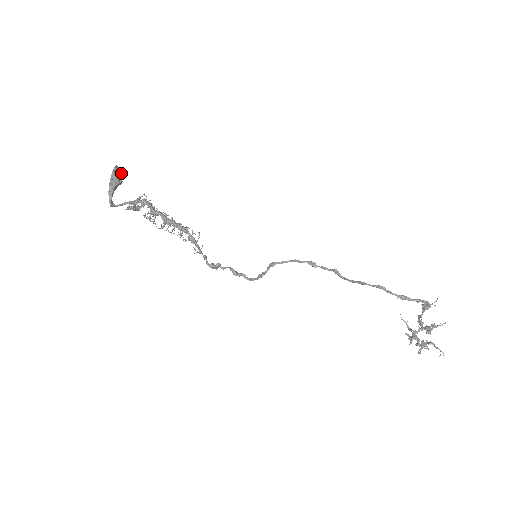
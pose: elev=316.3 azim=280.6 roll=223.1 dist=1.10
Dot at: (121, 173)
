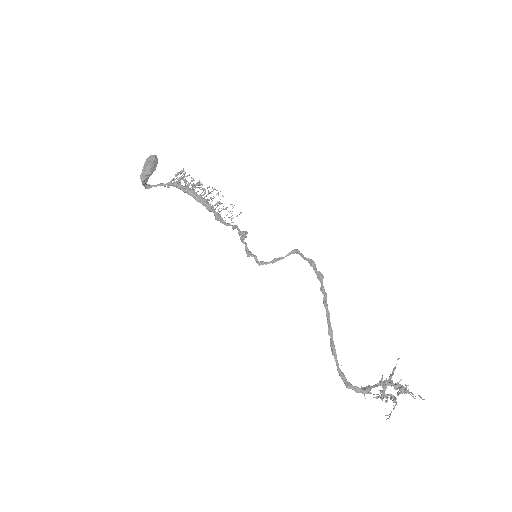
Dot at: (155, 161)
